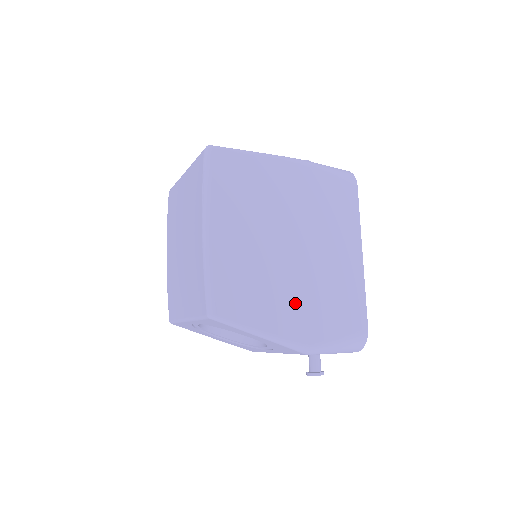
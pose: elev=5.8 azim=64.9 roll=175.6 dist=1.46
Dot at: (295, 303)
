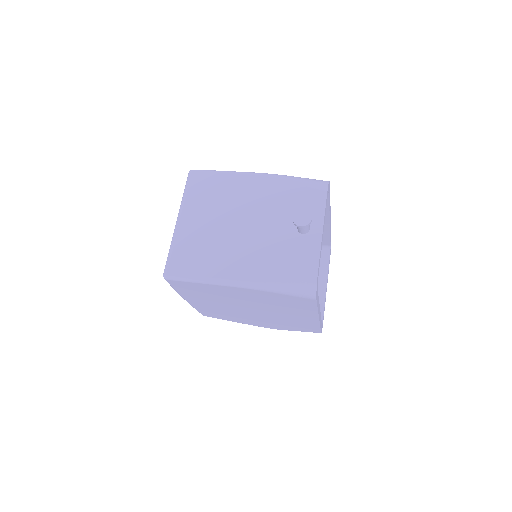
Dot at: (258, 321)
